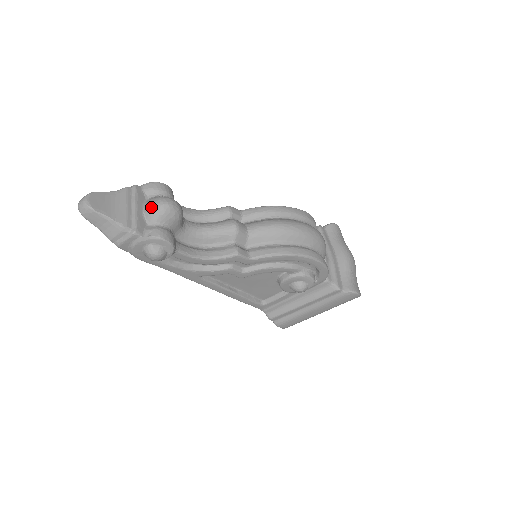
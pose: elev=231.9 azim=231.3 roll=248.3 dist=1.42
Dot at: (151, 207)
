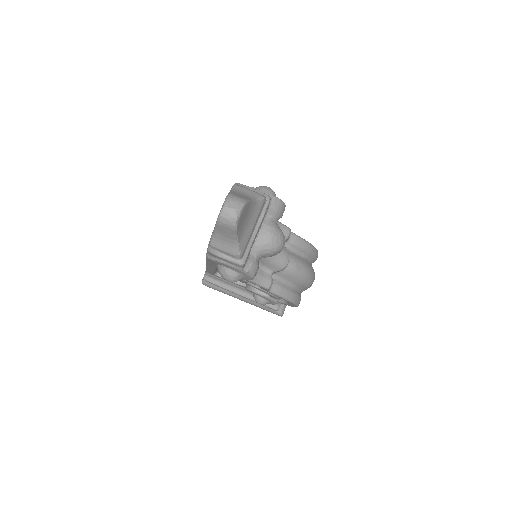
Dot at: (269, 240)
